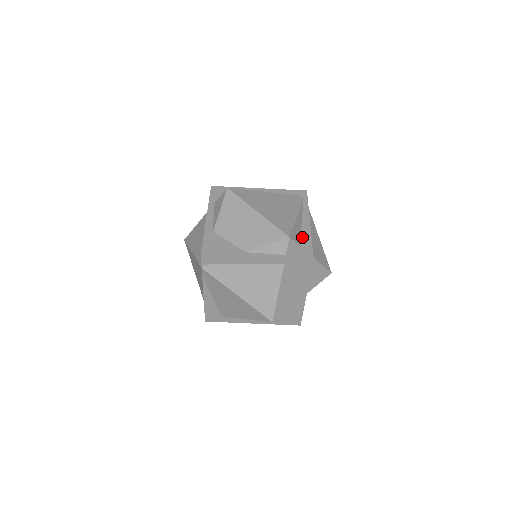
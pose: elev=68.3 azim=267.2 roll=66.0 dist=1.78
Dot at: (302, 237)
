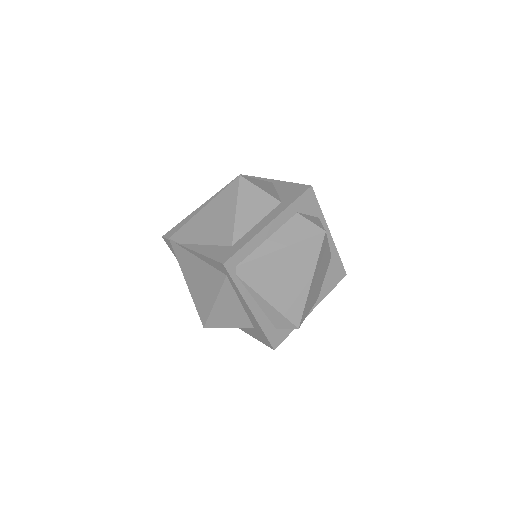
Dot at: occluded
